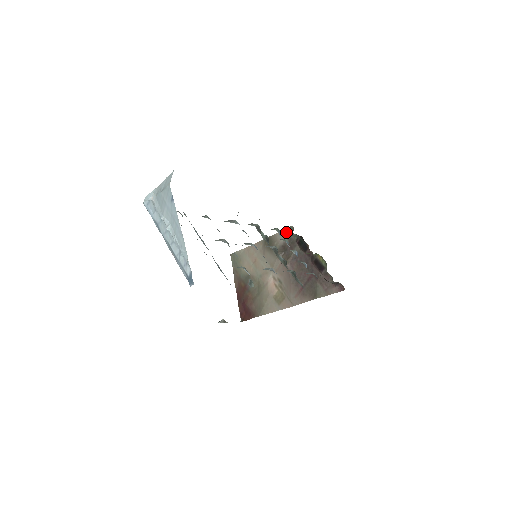
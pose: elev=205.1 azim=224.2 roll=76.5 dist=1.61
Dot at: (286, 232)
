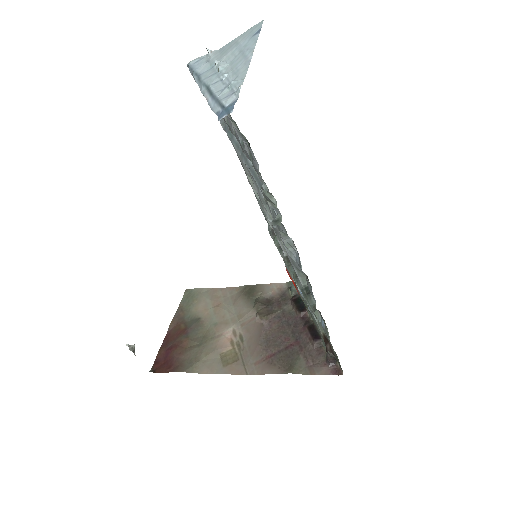
Dot at: (281, 286)
